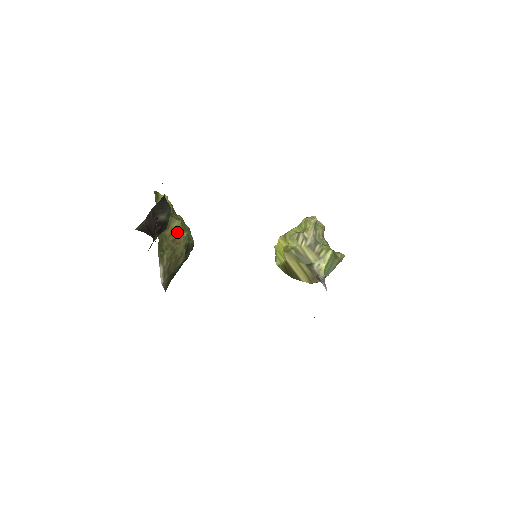
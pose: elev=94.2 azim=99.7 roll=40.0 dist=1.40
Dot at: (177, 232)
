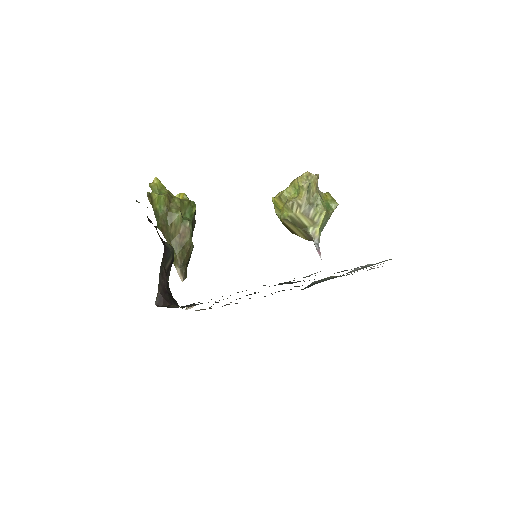
Dot at: (180, 225)
